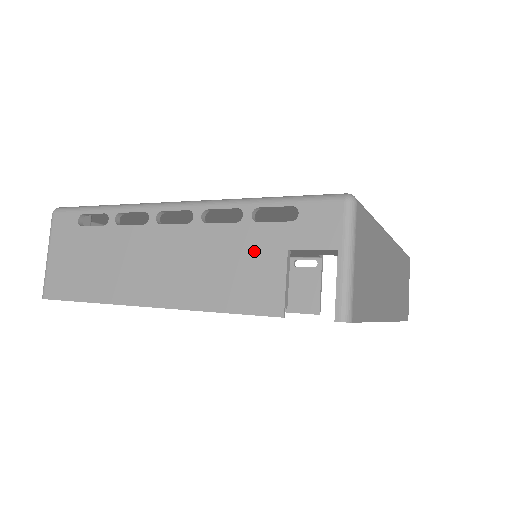
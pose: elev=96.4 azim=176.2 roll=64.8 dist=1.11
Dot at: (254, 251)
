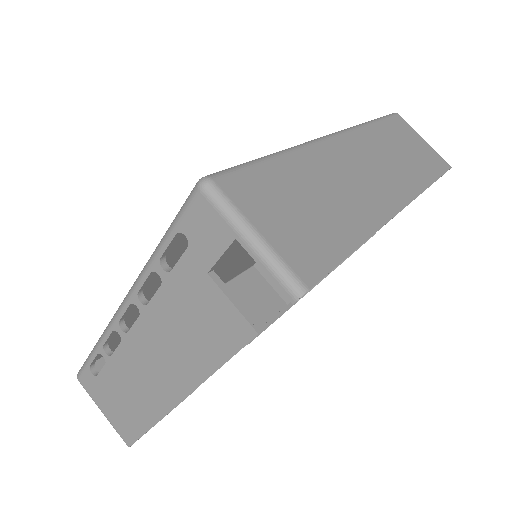
Dot at: (191, 297)
